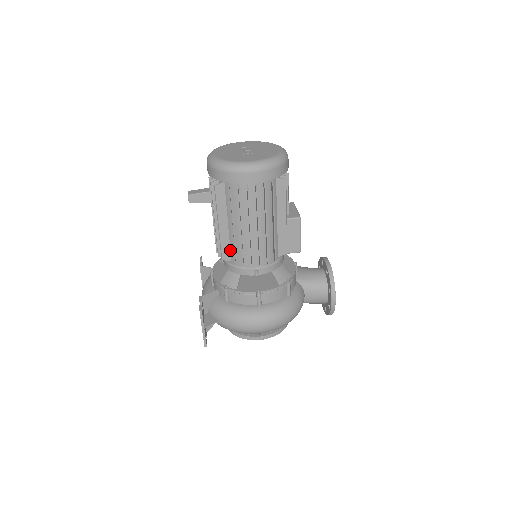
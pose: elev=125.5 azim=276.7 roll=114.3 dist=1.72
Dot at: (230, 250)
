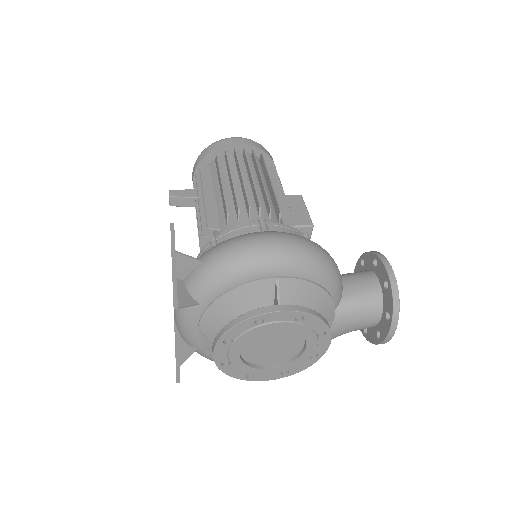
Dot at: (218, 218)
